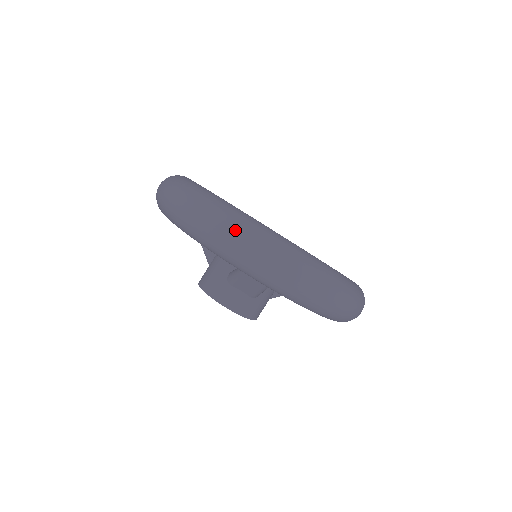
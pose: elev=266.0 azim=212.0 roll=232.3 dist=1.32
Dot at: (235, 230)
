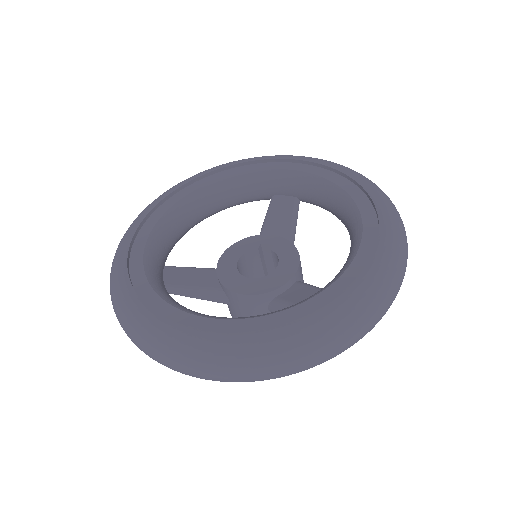
Dot at: (308, 358)
